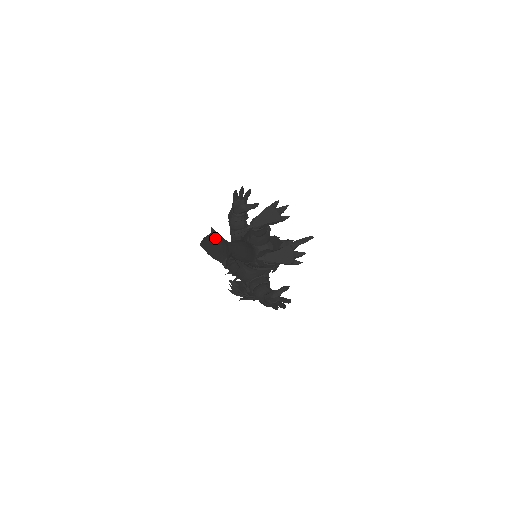
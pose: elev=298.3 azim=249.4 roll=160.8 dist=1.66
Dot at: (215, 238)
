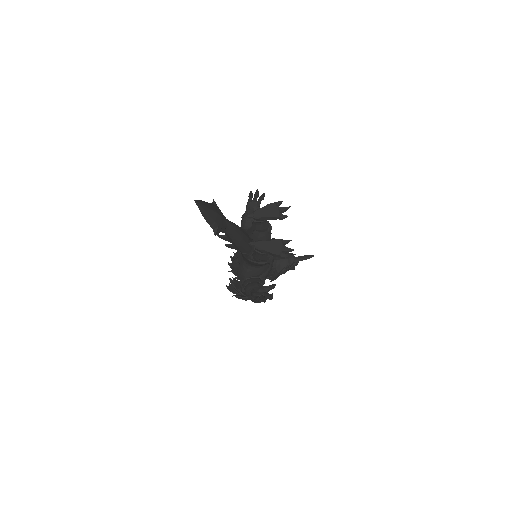
Dot at: (212, 206)
